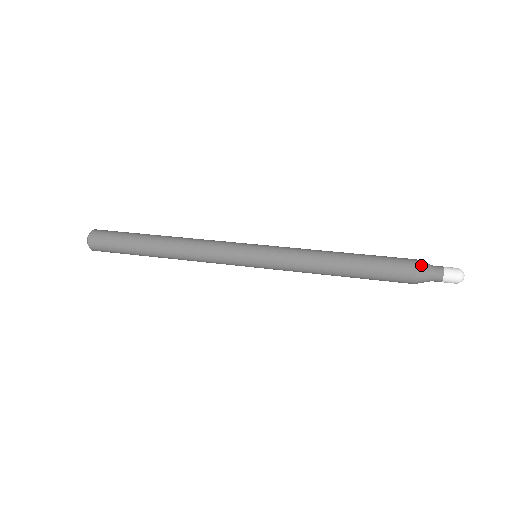
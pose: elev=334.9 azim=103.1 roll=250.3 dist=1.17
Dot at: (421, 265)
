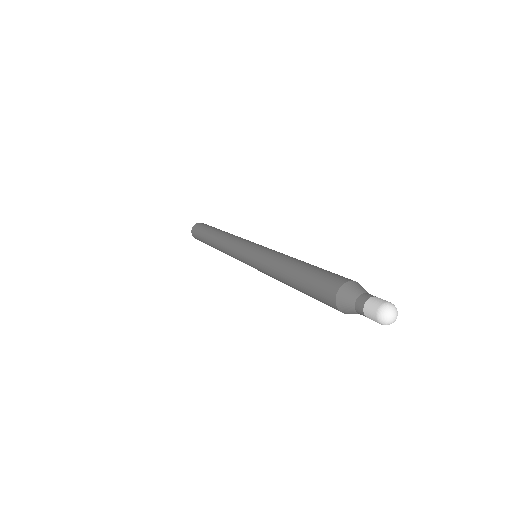
Dot at: (360, 285)
